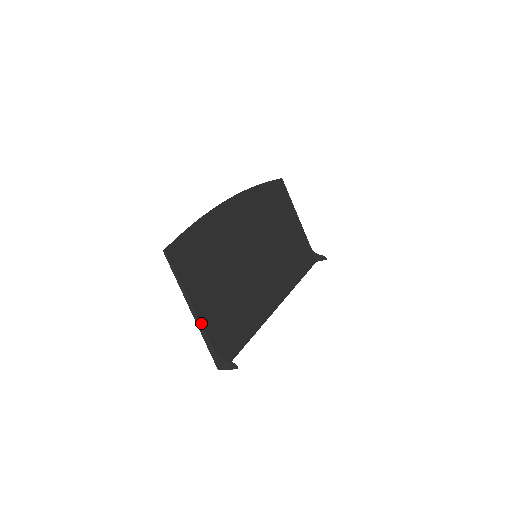
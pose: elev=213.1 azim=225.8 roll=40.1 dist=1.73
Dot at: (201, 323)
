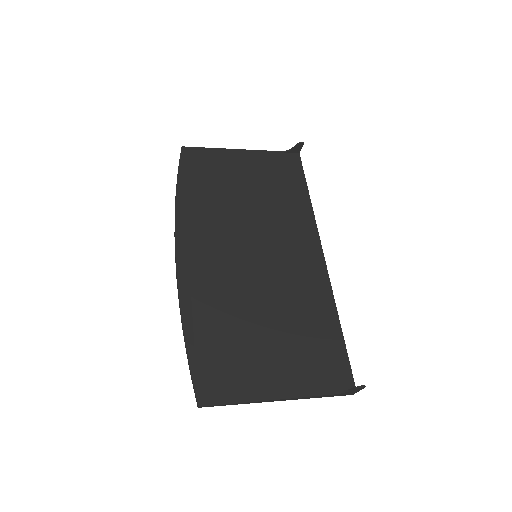
Dot at: (295, 398)
